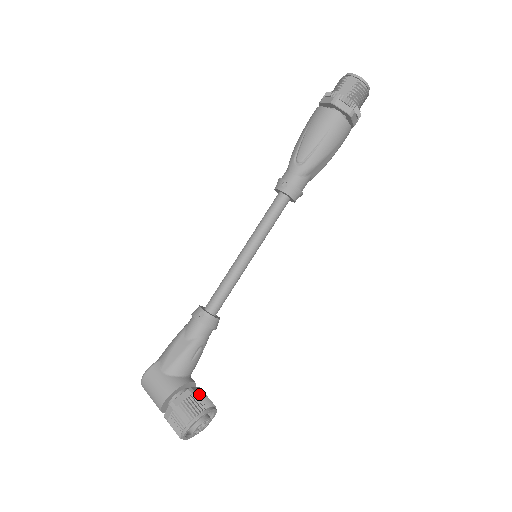
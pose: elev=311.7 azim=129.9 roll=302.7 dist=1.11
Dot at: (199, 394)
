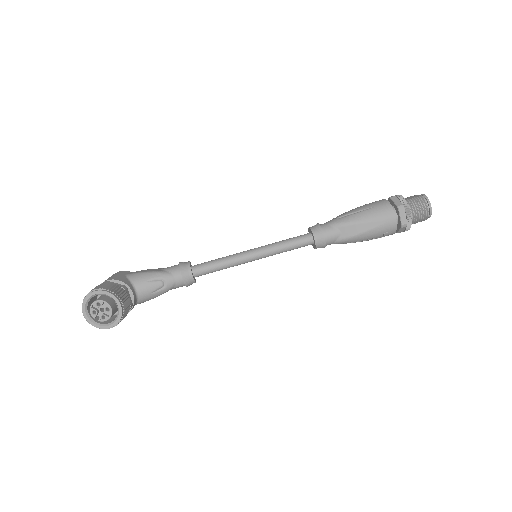
Dot at: (126, 294)
